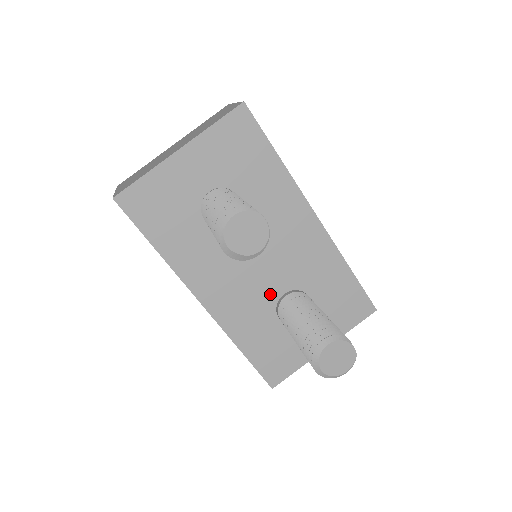
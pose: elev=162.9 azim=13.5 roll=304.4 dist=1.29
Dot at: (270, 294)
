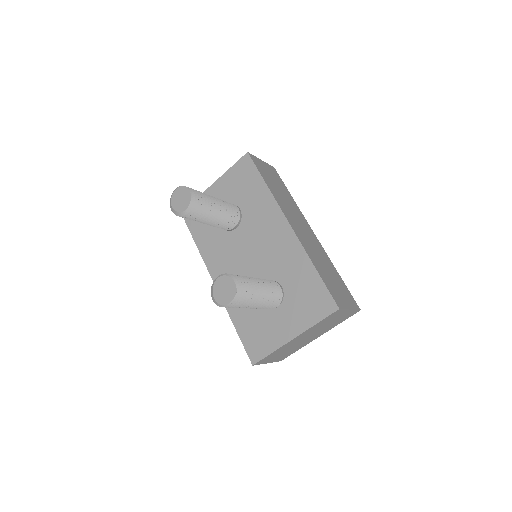
Dot at: occluded
